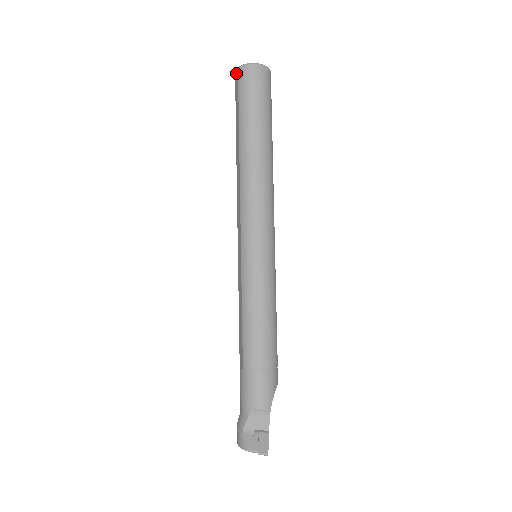
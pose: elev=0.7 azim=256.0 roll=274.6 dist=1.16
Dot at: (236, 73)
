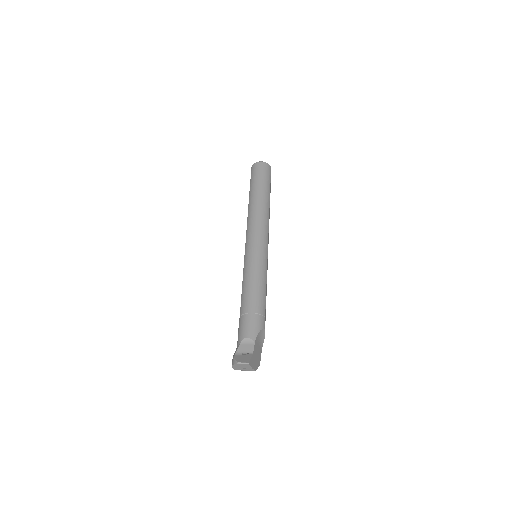
Dot at: occluded
